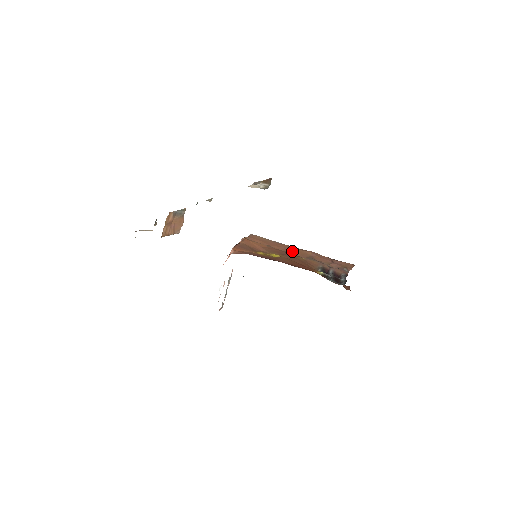
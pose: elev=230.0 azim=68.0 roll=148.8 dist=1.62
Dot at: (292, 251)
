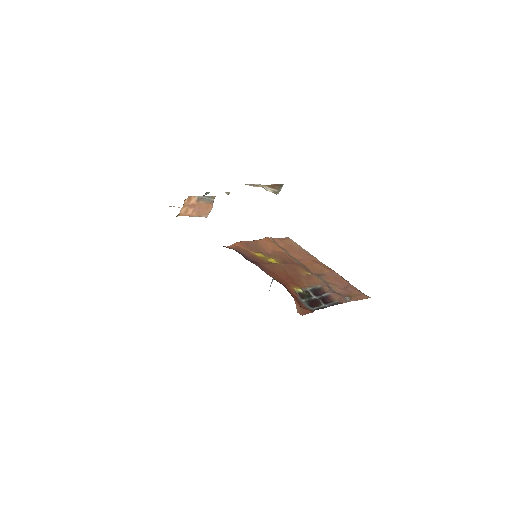
Dot at: (309, 264)
